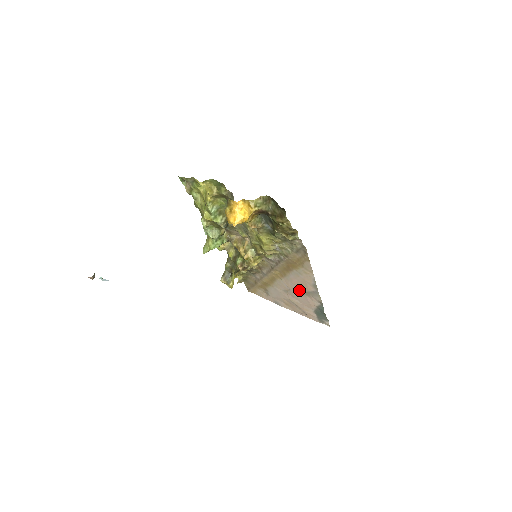
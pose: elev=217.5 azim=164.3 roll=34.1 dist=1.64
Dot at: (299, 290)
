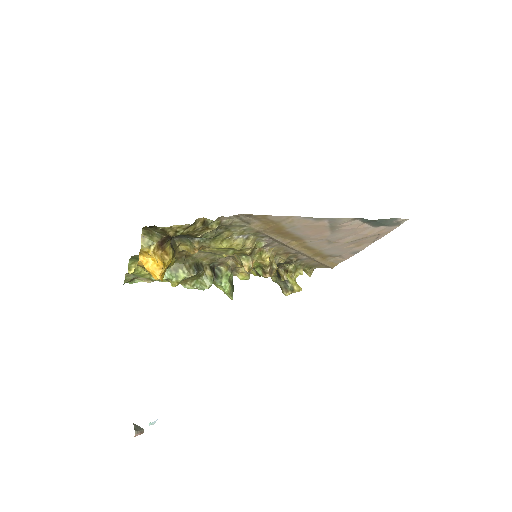
Dot at: (327, 233)
